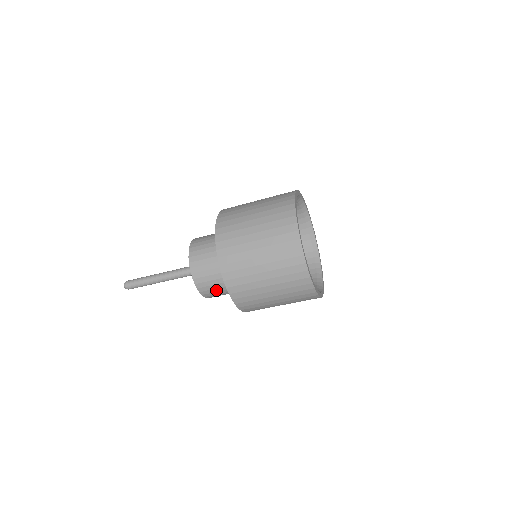
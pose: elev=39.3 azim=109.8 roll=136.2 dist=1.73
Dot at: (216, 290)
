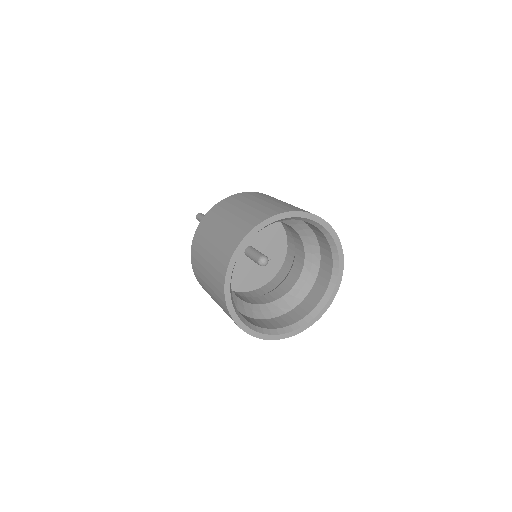
Dot at: occluded
